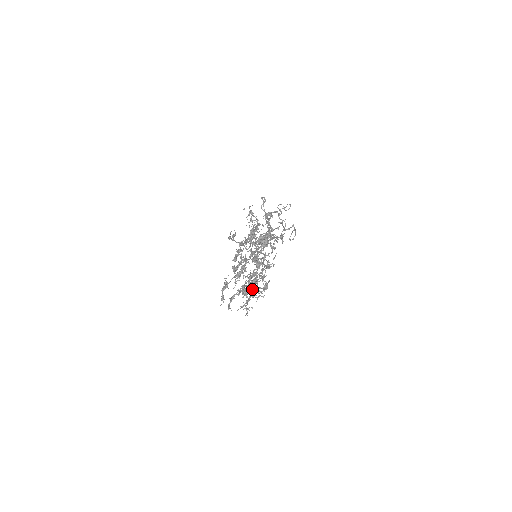
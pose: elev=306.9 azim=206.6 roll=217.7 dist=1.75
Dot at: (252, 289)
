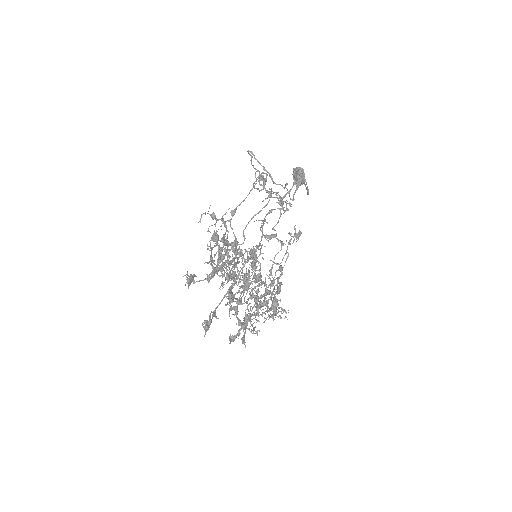
Dot at: (272, 295)
